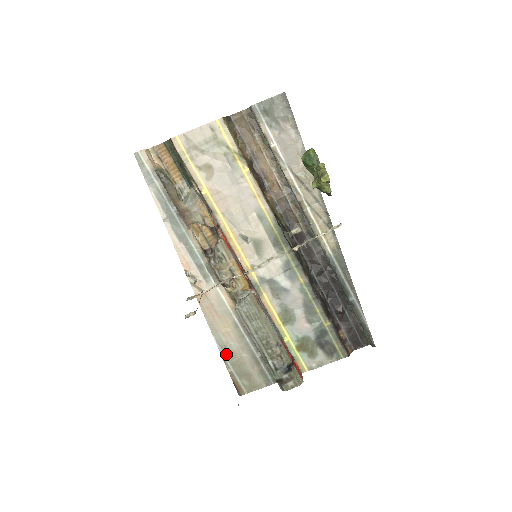
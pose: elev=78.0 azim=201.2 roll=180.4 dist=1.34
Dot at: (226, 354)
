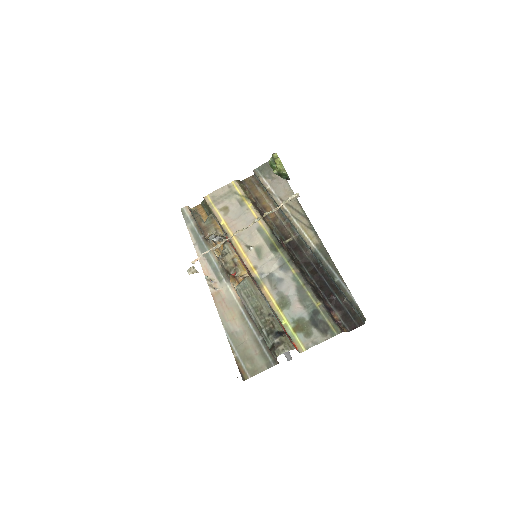
Dot at: (233, 341)
